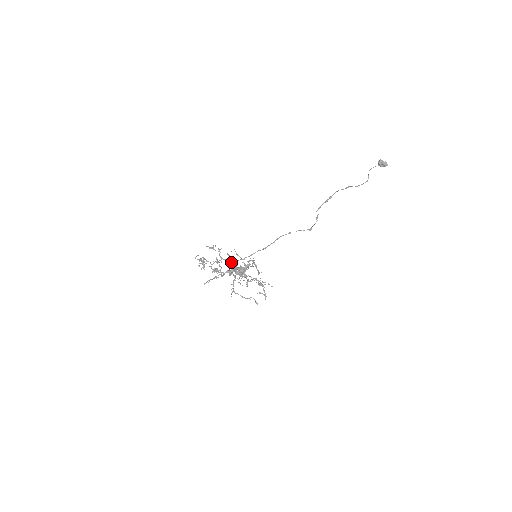
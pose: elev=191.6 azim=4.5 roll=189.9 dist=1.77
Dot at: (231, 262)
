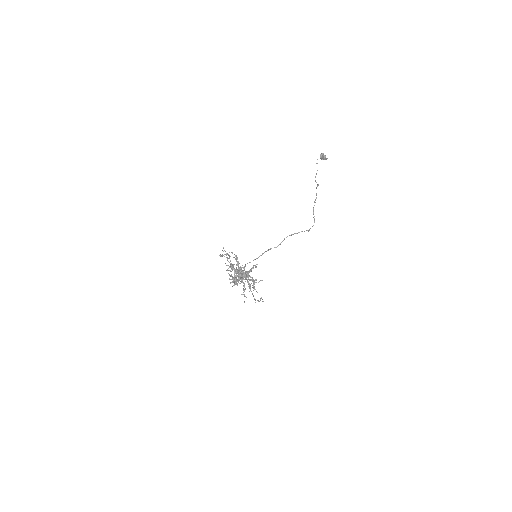
Dot at: occluded
